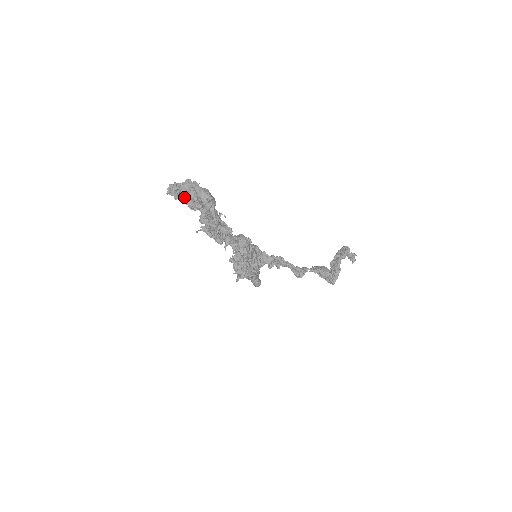
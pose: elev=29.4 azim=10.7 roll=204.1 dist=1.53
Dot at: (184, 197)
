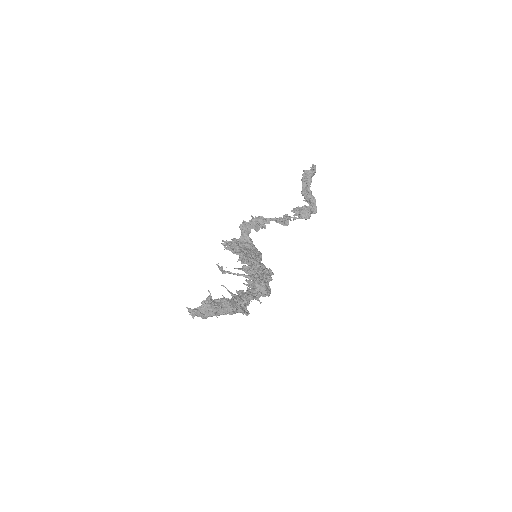
Dot at: (210, 315)
